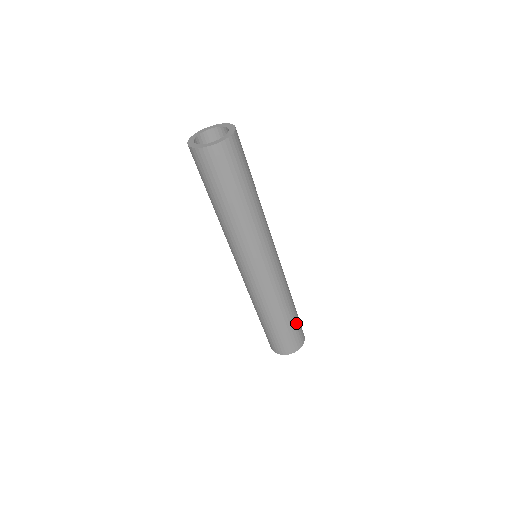
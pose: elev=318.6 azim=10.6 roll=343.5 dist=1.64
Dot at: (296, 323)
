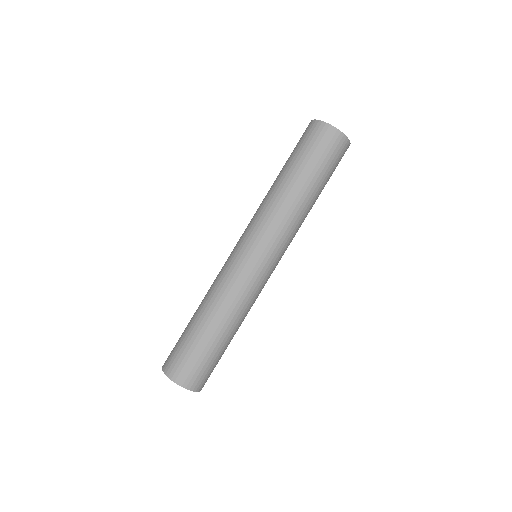
Dot at: (221, 356)
